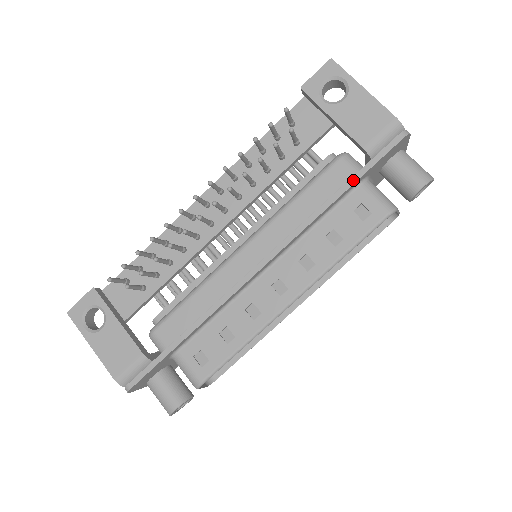
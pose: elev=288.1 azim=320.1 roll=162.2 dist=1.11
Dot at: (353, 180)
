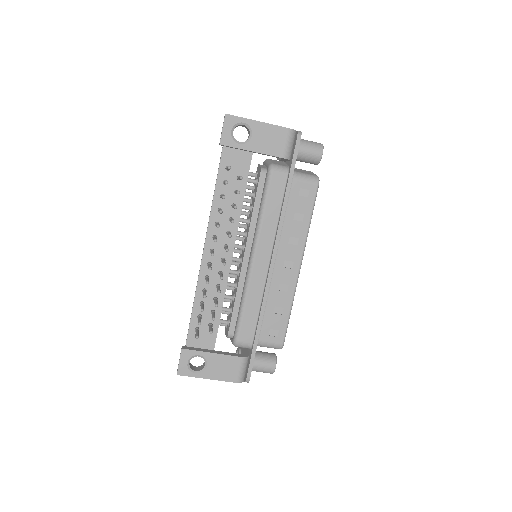
Dot at: (290, 180)
